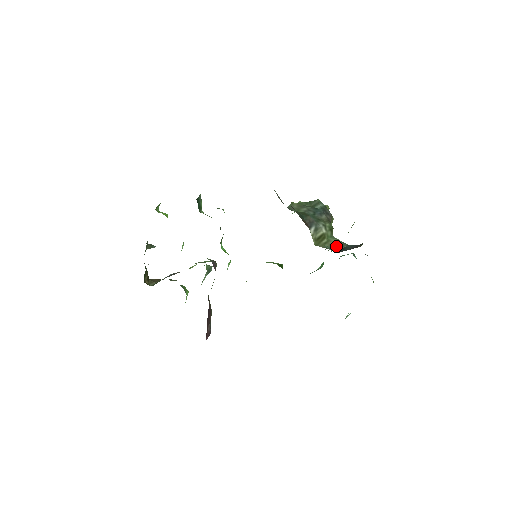
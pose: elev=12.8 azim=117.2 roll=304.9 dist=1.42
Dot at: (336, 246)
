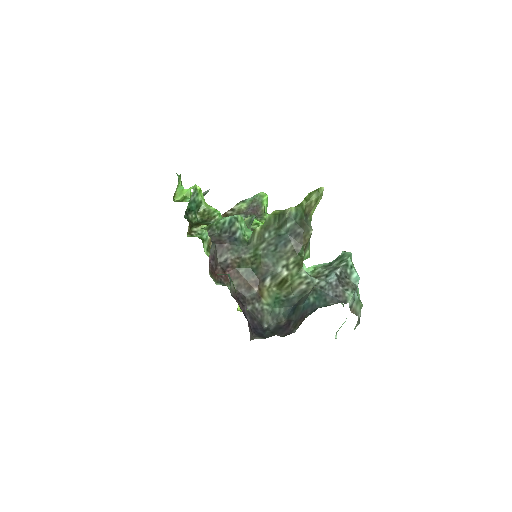
Dot at: (299, 291)
